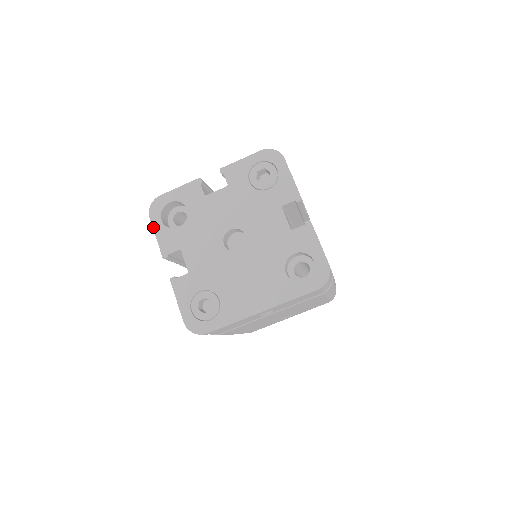
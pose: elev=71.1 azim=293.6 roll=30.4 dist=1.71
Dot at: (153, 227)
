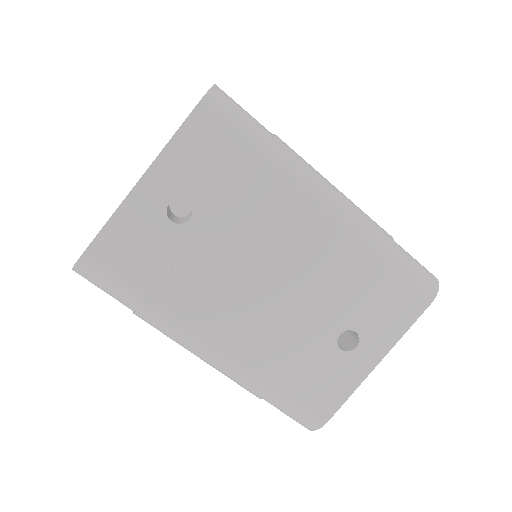
Dot at: occluded
